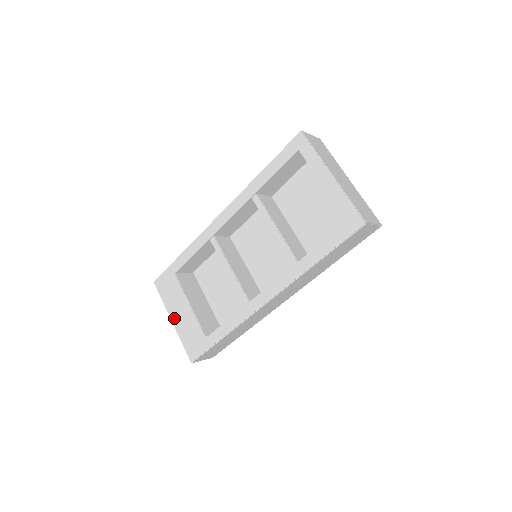
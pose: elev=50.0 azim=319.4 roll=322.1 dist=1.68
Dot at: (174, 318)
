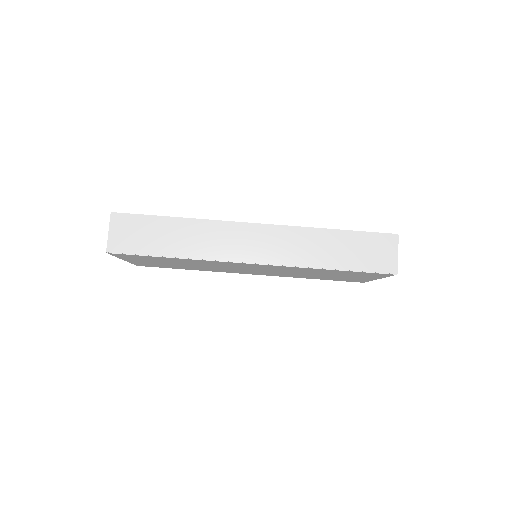
Dot at: occluded
